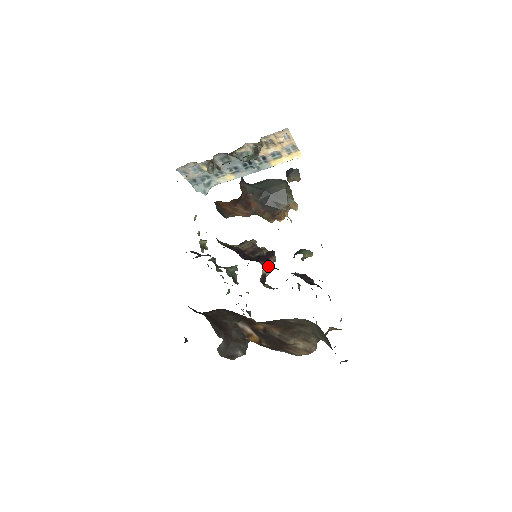
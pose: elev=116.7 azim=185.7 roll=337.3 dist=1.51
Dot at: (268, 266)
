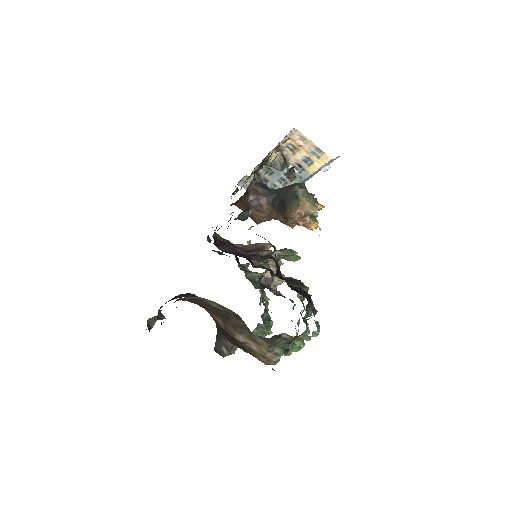
Dot at: (260, 265)
